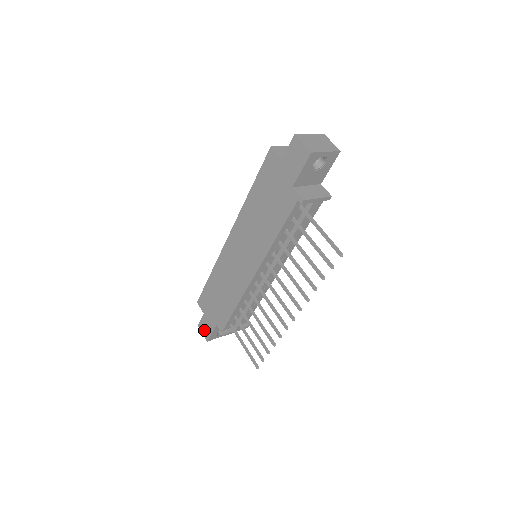
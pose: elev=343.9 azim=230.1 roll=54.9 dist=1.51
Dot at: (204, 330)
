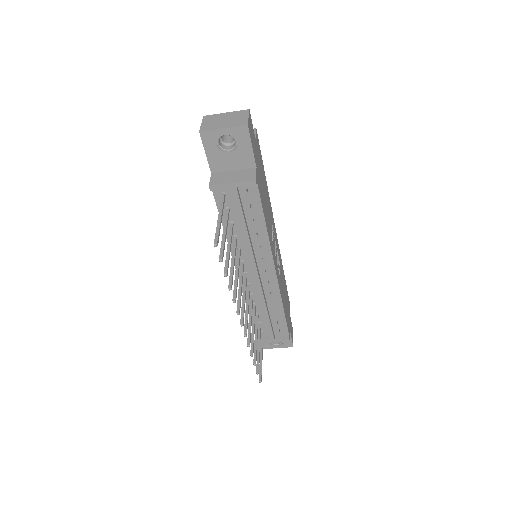
Dot at: occluded
